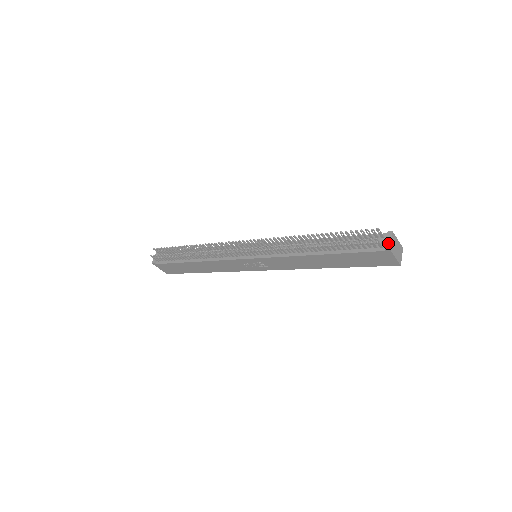
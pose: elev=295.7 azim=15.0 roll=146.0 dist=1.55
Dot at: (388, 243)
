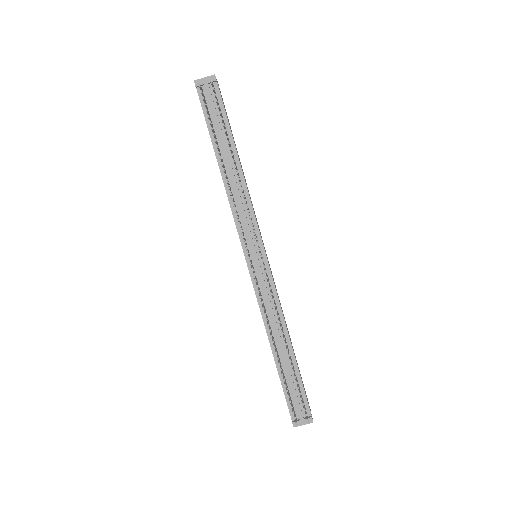
Dot at: (300, 424)
